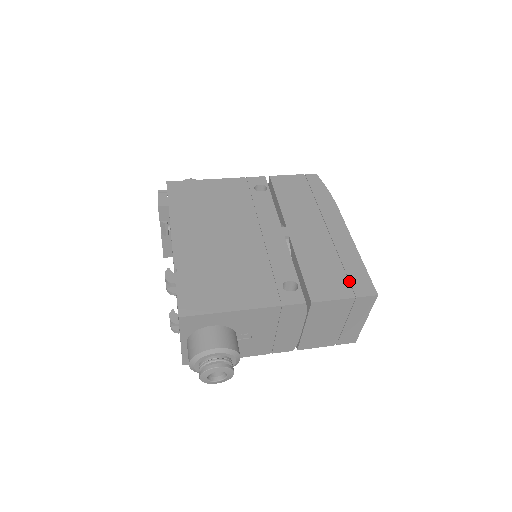
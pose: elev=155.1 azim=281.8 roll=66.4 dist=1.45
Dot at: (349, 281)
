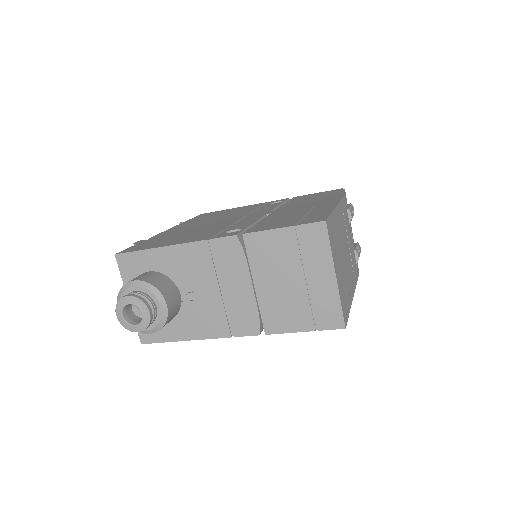
Dot at: (301, 220)
